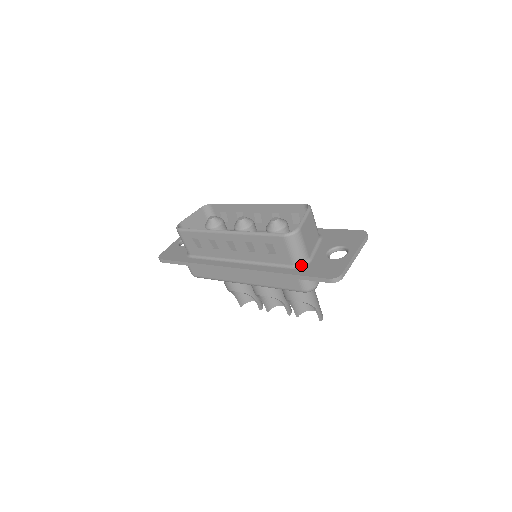
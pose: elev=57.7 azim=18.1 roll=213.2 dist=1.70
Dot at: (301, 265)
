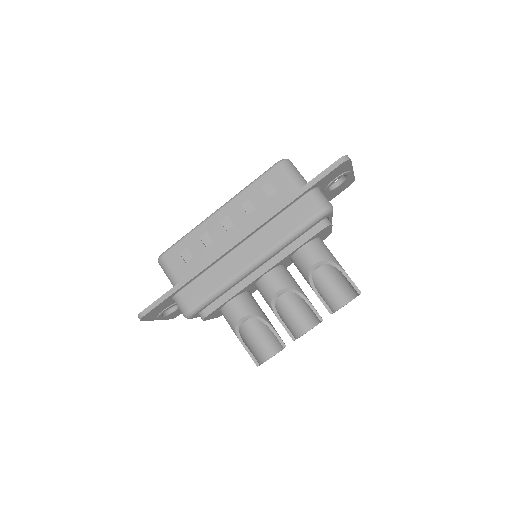
Dot at: occluded
